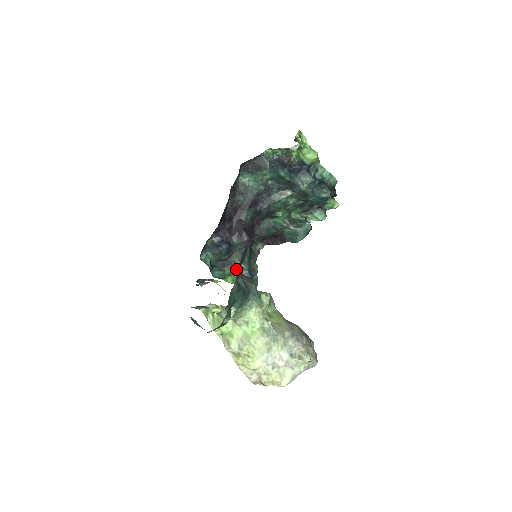
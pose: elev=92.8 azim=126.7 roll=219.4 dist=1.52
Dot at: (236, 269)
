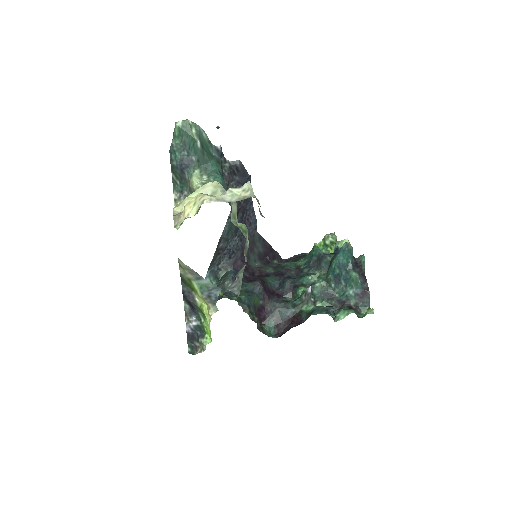
Dot at: occluded
